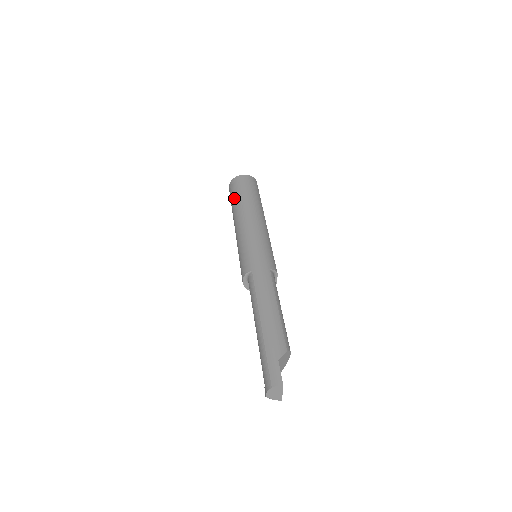
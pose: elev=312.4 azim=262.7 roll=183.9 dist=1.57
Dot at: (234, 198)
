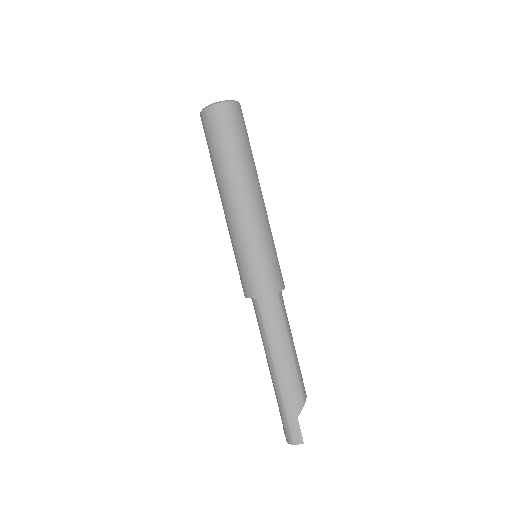
Dot at: (214, 154)
